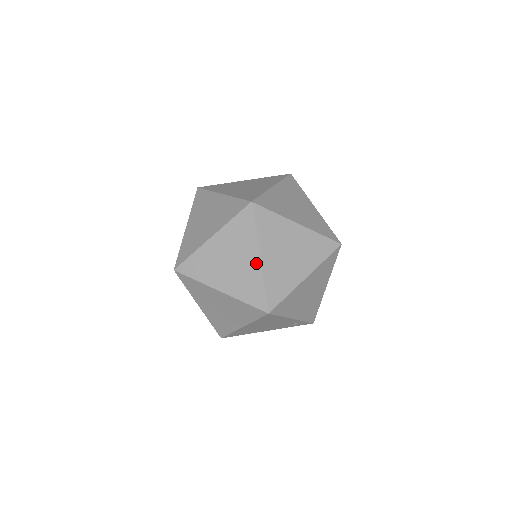
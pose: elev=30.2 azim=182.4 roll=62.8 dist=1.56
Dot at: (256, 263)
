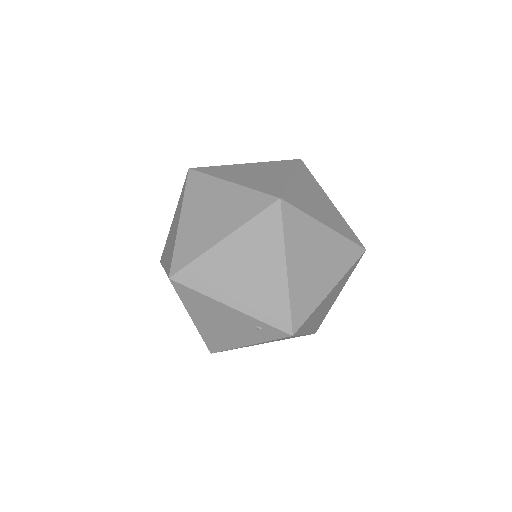
Dot at: (177, 227)
